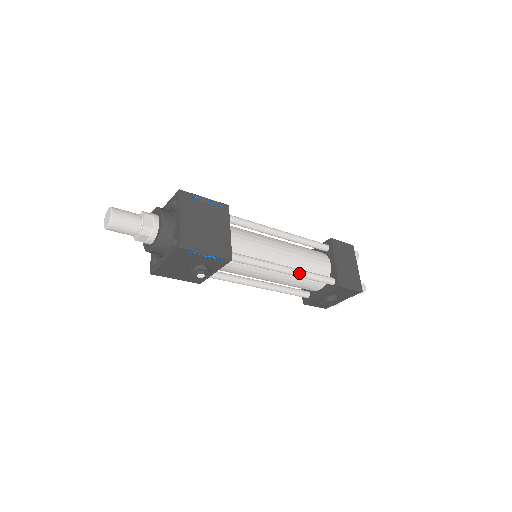
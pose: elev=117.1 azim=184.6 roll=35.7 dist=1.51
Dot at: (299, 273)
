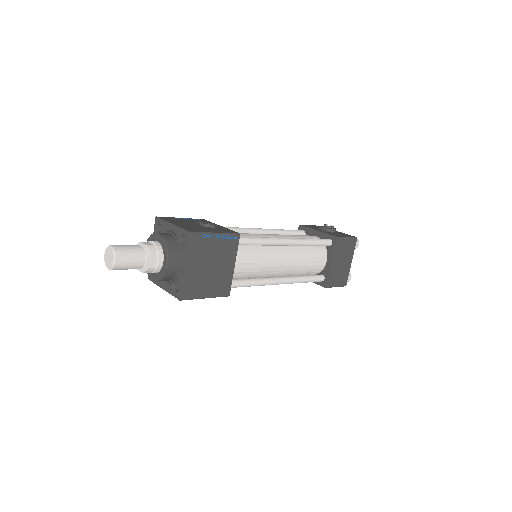
Dot at: (292, 283)
